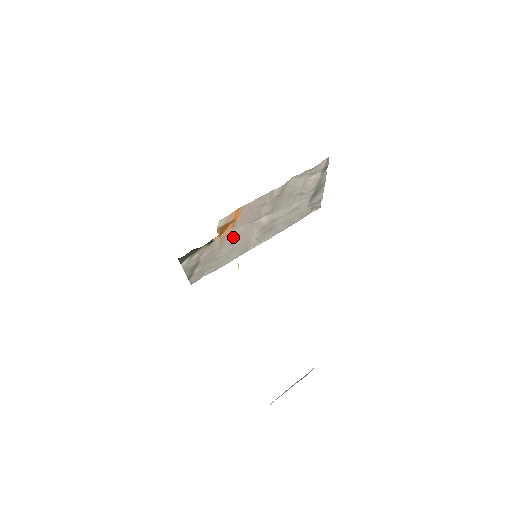
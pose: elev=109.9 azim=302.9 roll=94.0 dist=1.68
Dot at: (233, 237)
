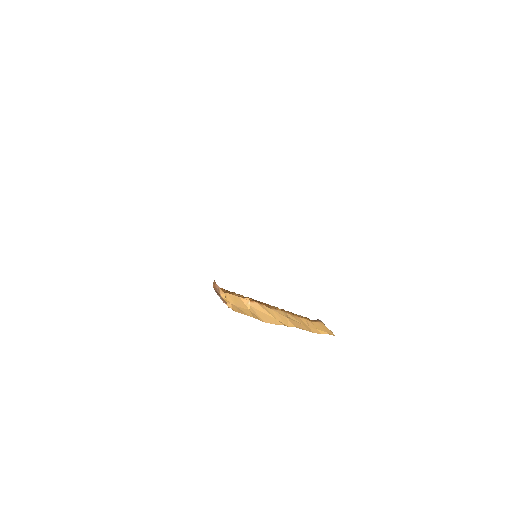
Dot at: occluded
